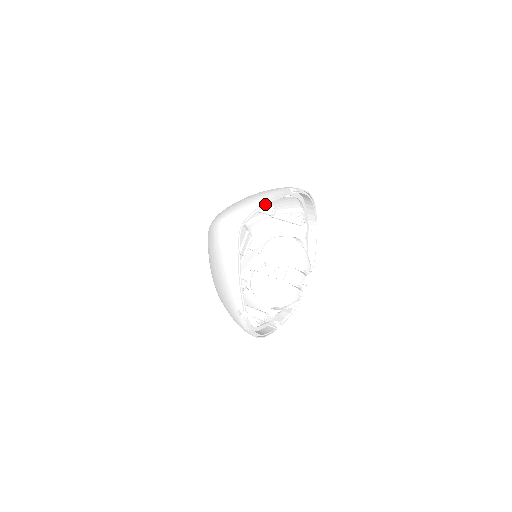
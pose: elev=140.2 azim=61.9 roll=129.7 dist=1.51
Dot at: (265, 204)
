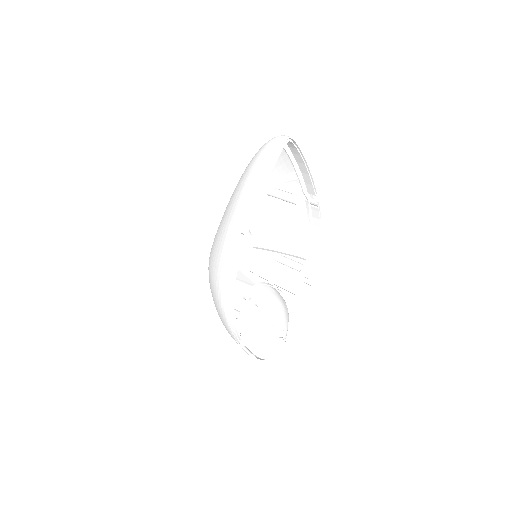
Dot at: (304, 161)
